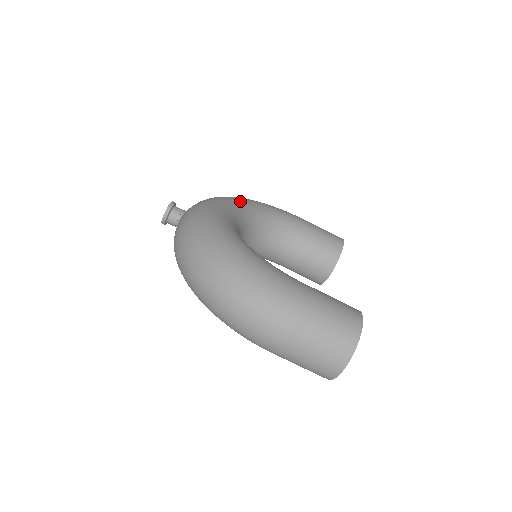
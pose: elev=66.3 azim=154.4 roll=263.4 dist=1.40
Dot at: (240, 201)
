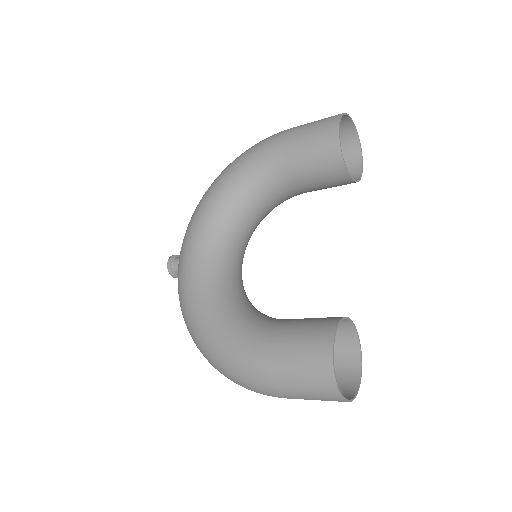
Dot at: (208, 206)
